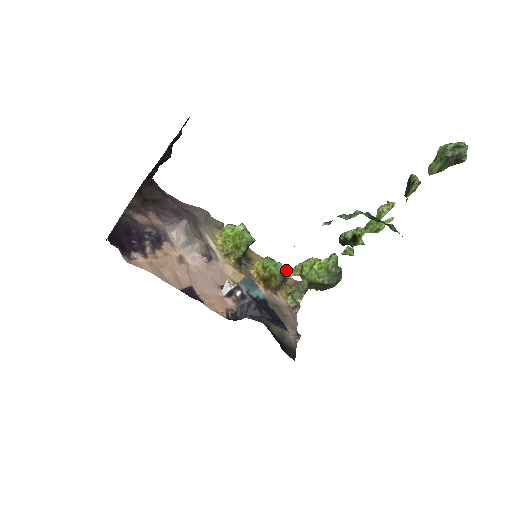
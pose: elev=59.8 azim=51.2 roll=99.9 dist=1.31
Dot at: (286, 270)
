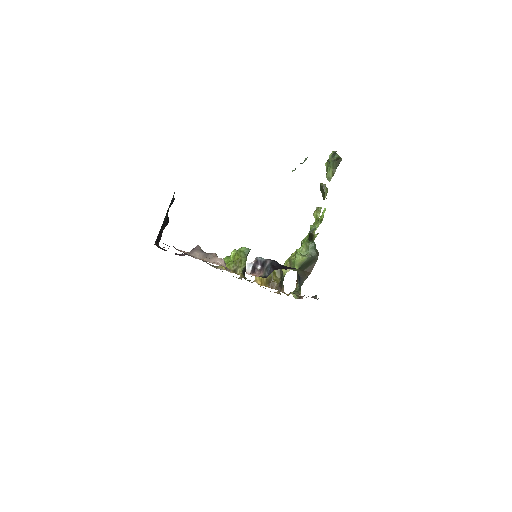
Dot at: occluded
